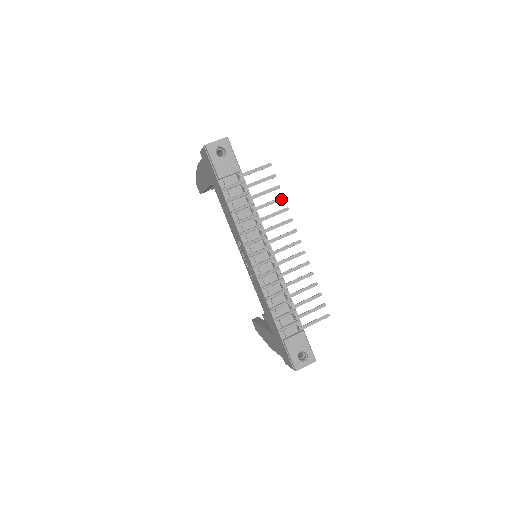
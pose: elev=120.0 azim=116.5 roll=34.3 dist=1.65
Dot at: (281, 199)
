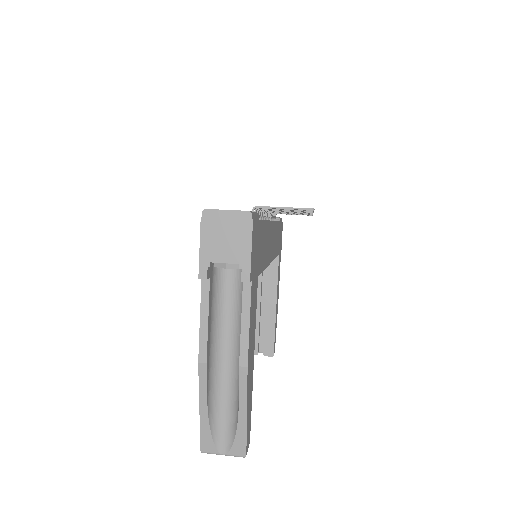
Dot at: occluded
